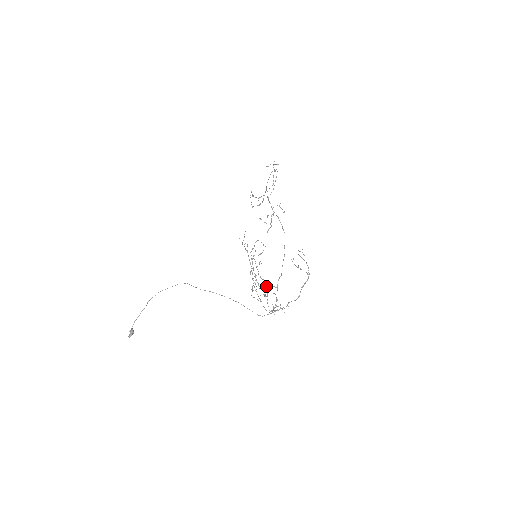
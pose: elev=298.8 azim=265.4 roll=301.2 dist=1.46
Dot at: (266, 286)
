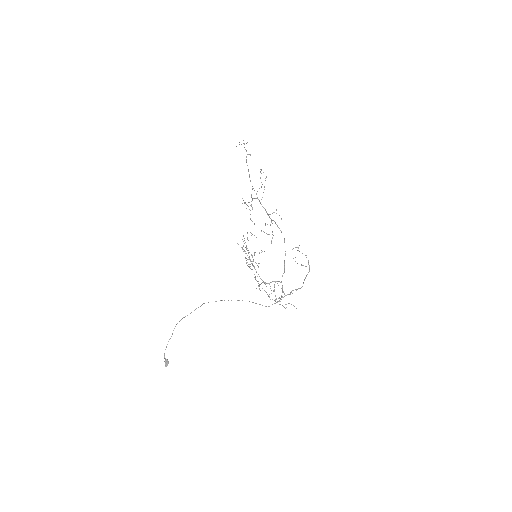
Dot at: (271, 282)
